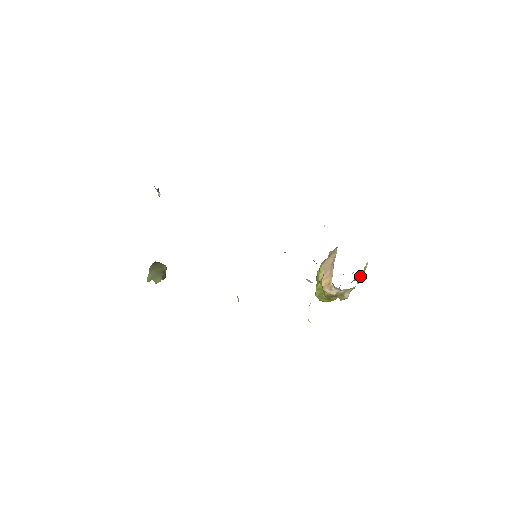
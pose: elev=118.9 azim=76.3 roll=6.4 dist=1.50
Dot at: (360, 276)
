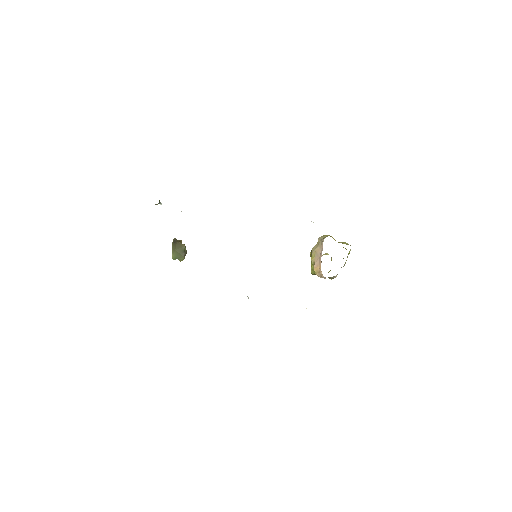
Dot at: (345, 262)
